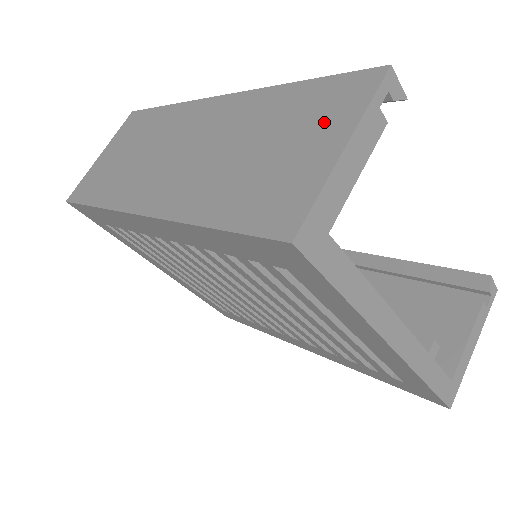
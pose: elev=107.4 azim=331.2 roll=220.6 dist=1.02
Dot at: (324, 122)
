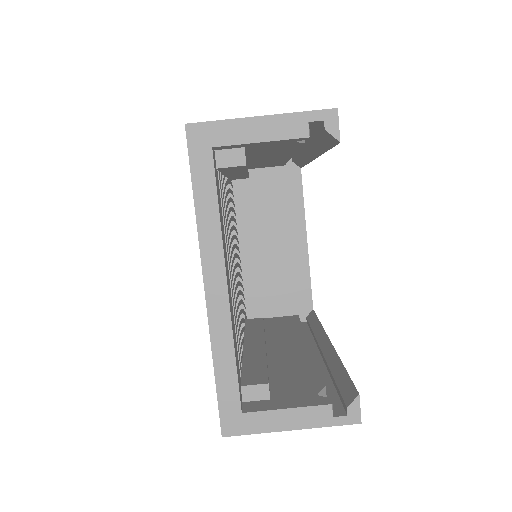
Dot at: occluded
